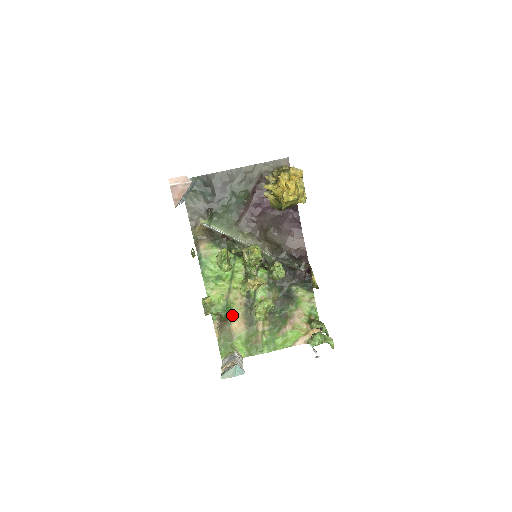
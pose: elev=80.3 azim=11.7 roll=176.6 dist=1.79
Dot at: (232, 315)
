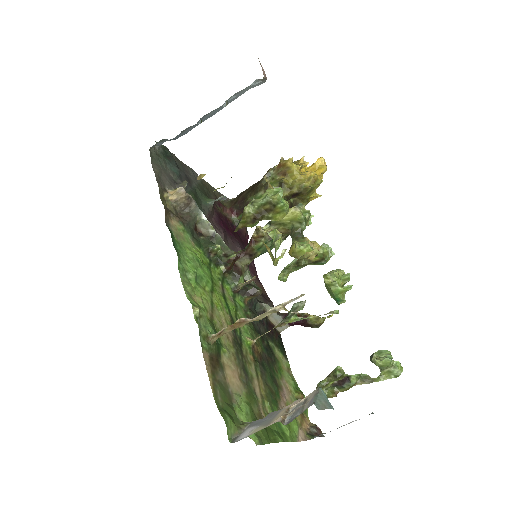
Dot at: (222, 352)
